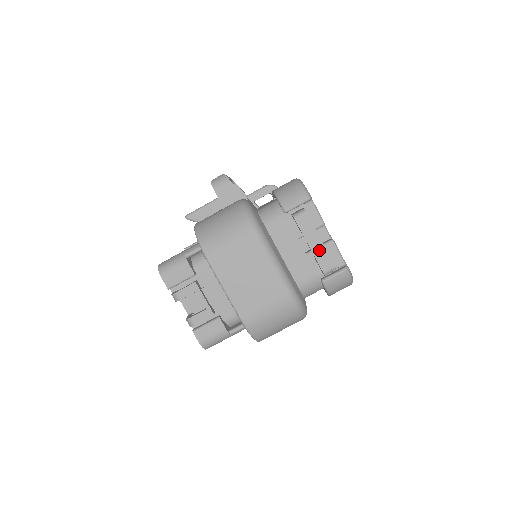
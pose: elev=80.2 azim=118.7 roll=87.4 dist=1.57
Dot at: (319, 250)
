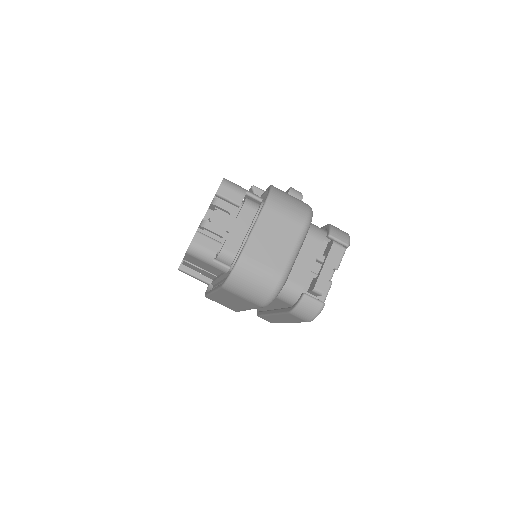
Dot at: (326, 273)
